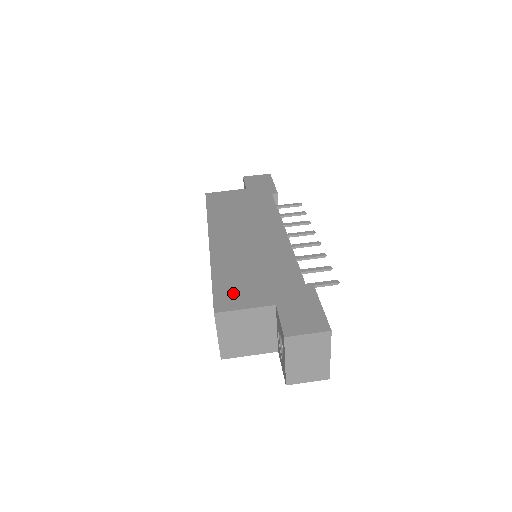
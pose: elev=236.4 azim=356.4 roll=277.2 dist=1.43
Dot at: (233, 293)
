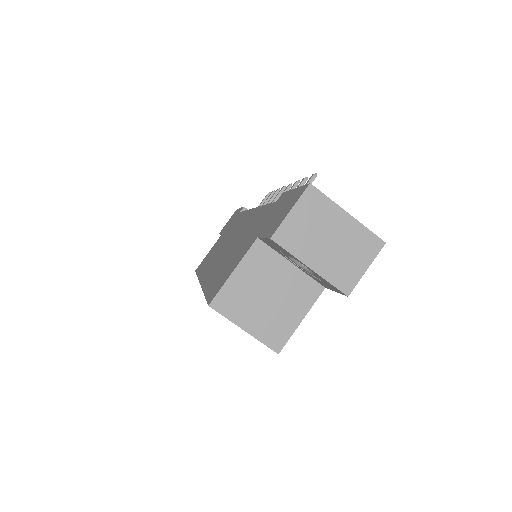
Dot at: (221, 278)
